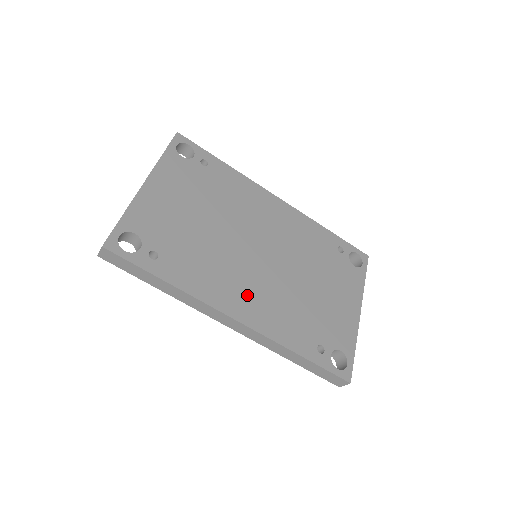
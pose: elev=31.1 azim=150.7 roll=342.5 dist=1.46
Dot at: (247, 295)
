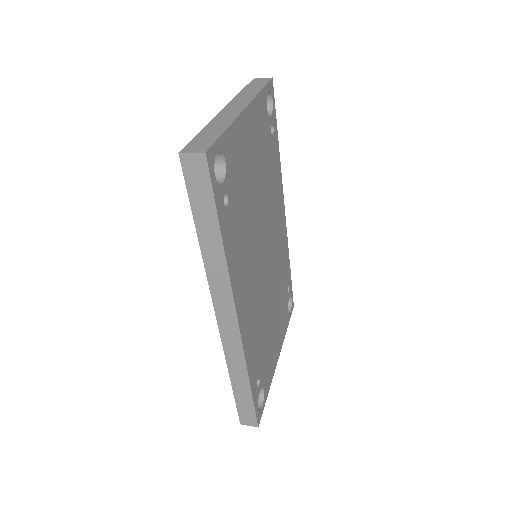
Dot at: (249, 297)
